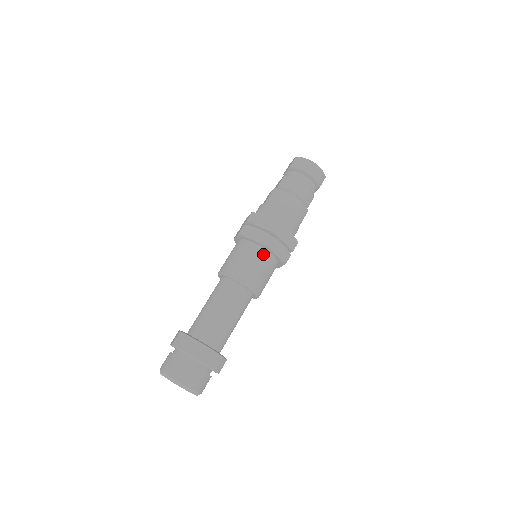
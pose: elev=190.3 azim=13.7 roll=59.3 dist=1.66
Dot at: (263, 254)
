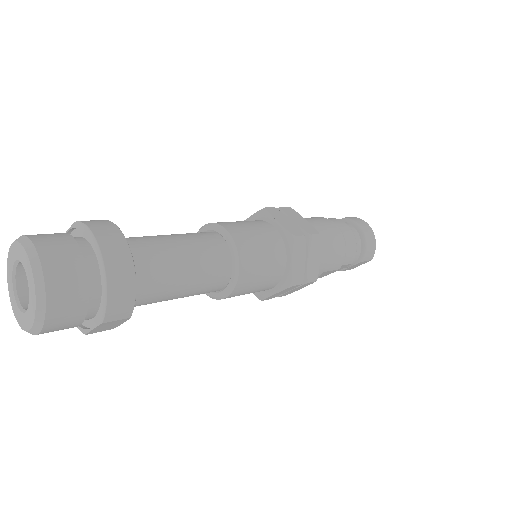
Dot at: (279, 246)
